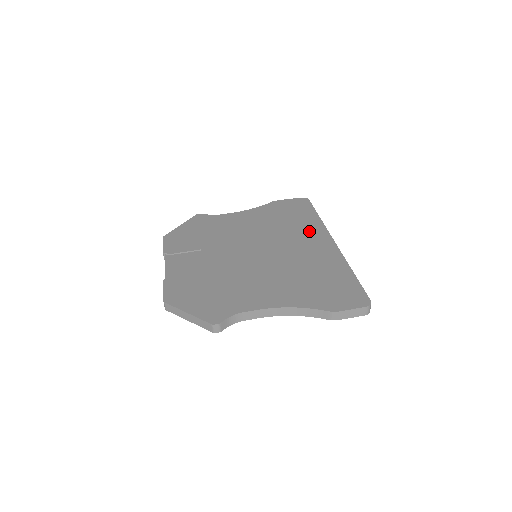
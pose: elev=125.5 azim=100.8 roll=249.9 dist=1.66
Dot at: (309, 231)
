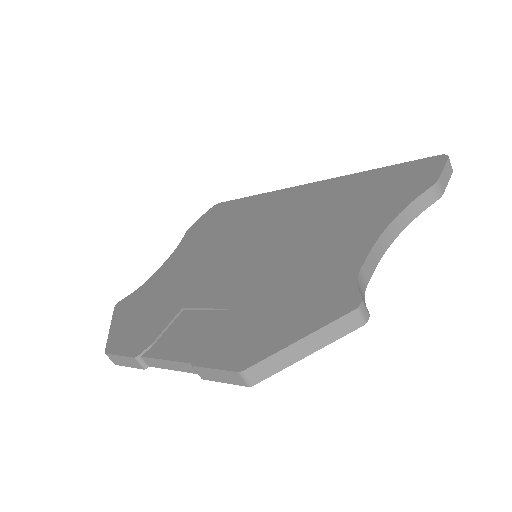
Dot at: (270, 202)
